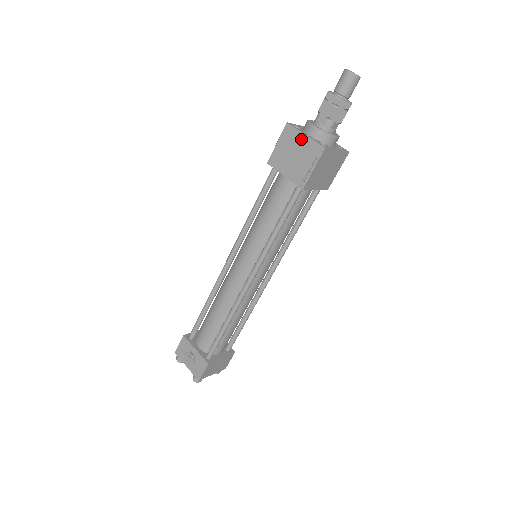
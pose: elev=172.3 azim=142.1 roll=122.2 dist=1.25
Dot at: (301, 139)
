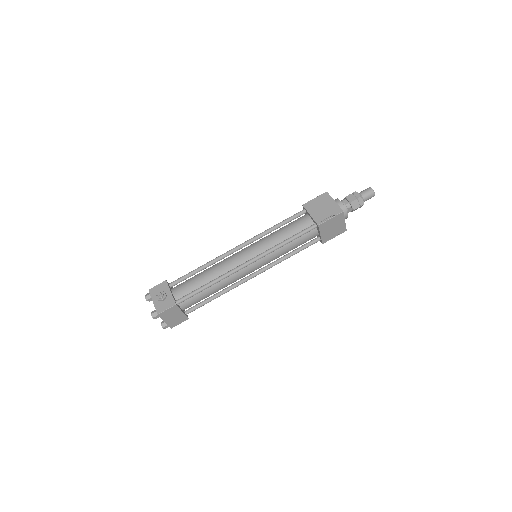
Dot at: (331, 202)
